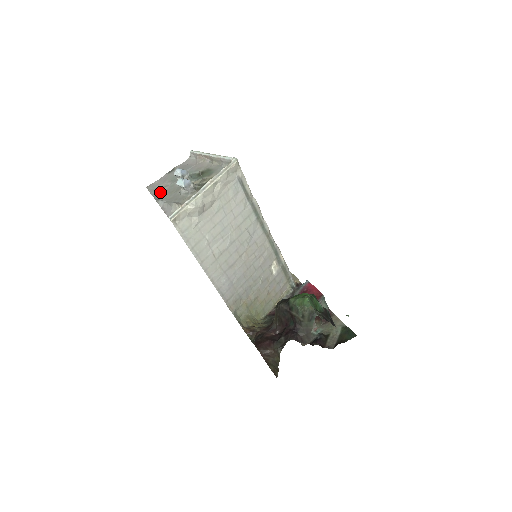
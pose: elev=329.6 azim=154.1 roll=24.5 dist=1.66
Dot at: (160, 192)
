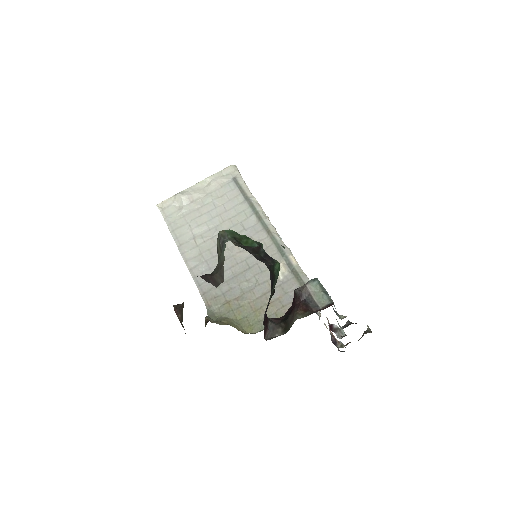
Dot at: occluded
